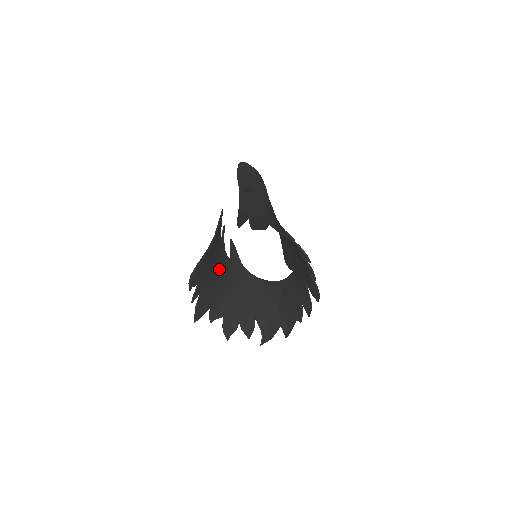
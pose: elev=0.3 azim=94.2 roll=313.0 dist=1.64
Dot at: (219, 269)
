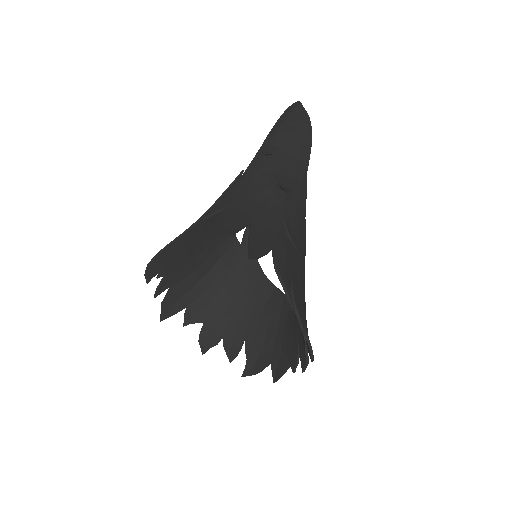
Dot at: (214, 256)
